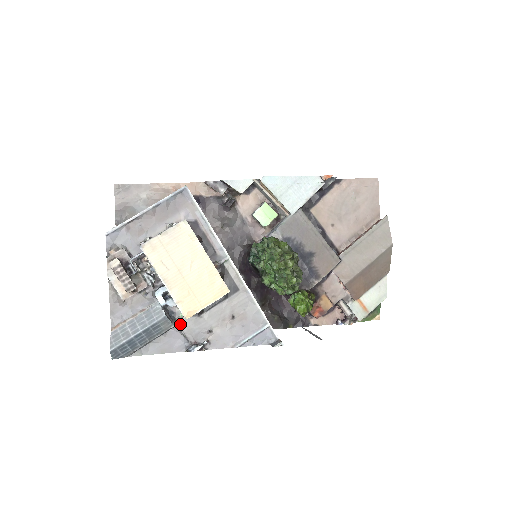
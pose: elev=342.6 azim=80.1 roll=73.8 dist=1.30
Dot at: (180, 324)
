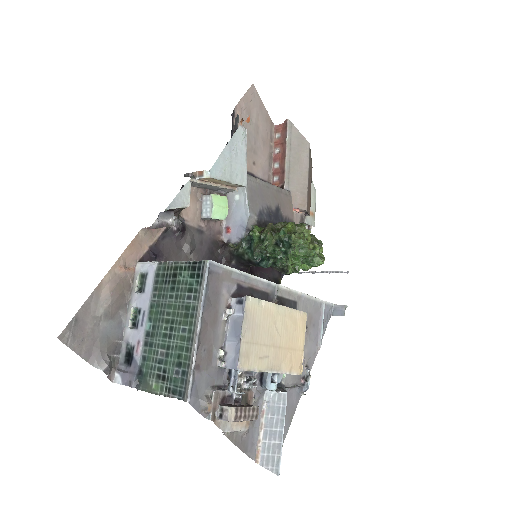
Dot at: (286, 383)
